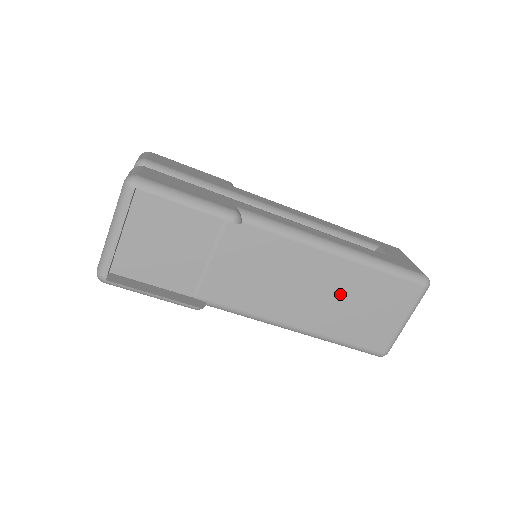
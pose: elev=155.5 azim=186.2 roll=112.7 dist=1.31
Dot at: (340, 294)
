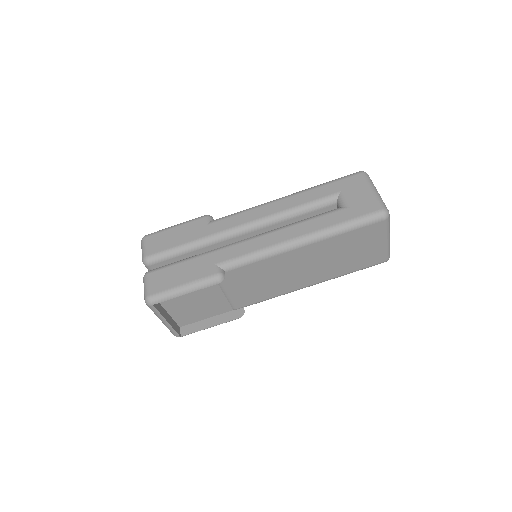
Dot at: (324, 258)
